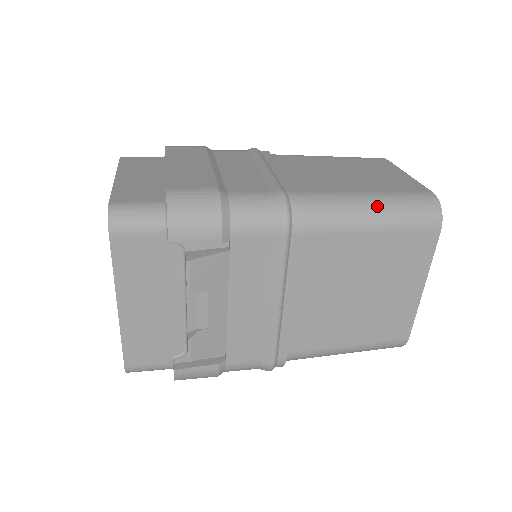
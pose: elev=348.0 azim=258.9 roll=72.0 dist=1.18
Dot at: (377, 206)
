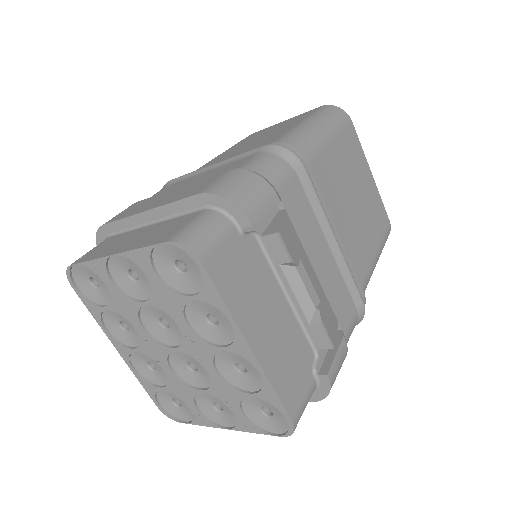
Dot at: (316, 124)
